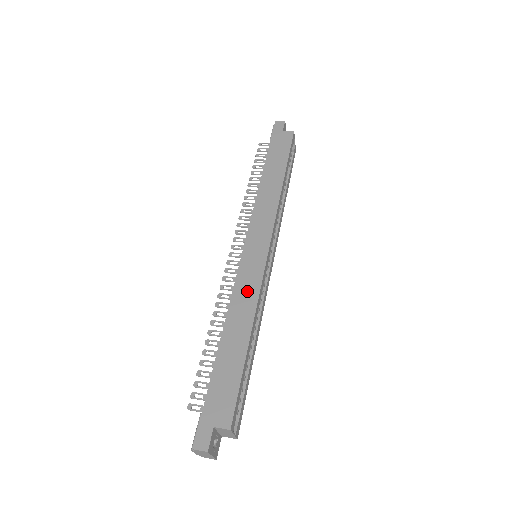
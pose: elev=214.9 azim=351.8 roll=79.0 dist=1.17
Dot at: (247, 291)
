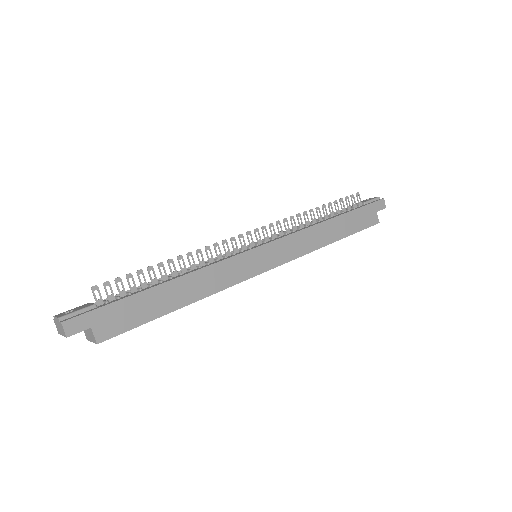
Dot at: (224, 276)
